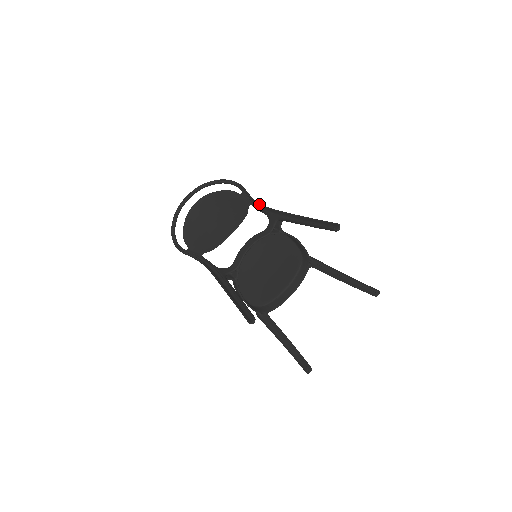
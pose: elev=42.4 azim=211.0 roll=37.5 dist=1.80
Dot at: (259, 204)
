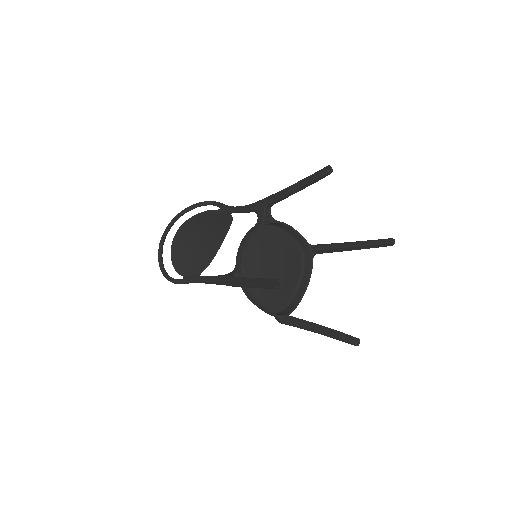
Dot at: (241, 207)
